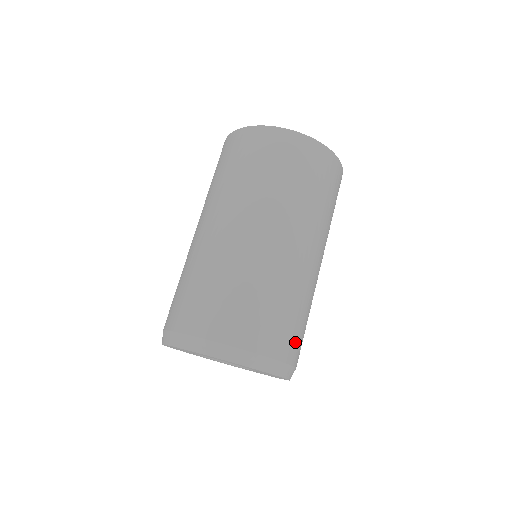
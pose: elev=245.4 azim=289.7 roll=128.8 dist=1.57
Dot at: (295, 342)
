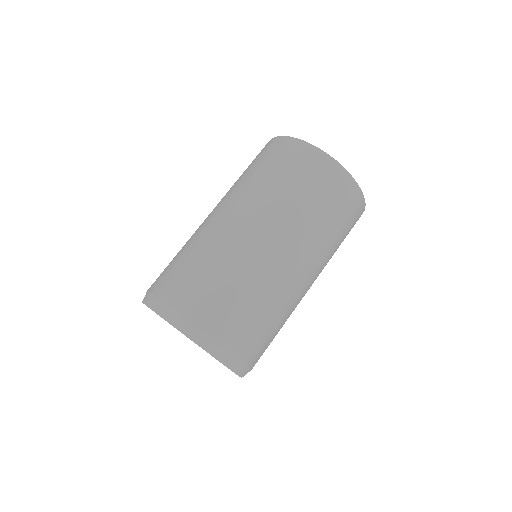
Dot at: (253, 341)
